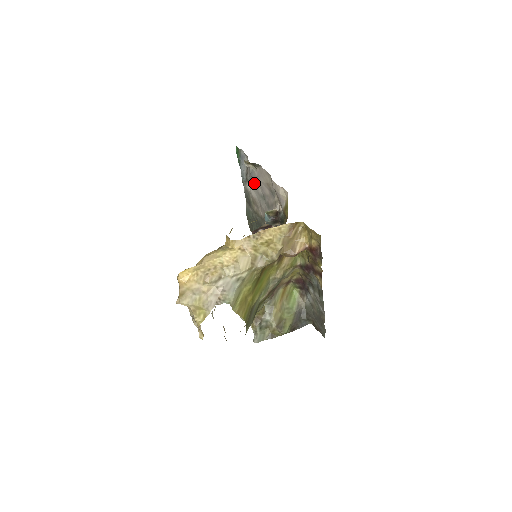
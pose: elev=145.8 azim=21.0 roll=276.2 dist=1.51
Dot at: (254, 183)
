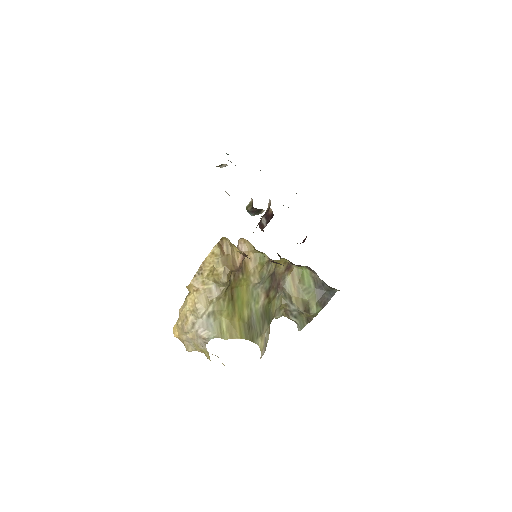
Dot at: occluded
